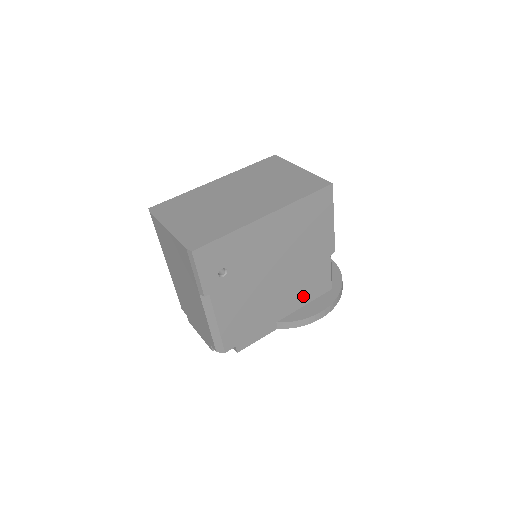
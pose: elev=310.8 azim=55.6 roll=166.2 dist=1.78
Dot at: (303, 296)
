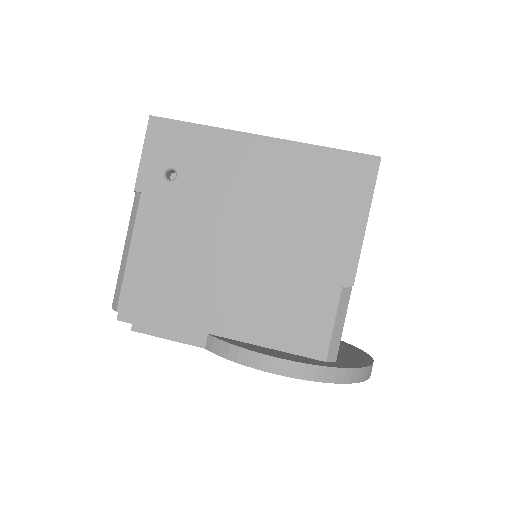
Dot at: (269, 325)
